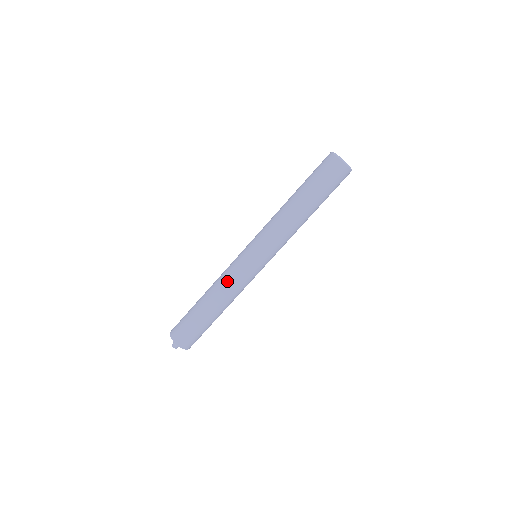
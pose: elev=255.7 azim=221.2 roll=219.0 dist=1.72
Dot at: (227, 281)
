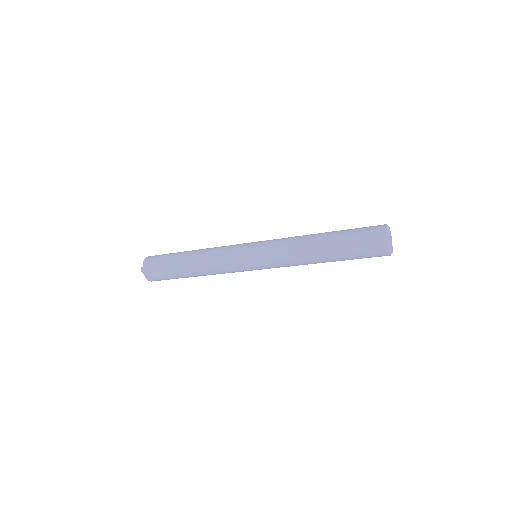
Dot at: occluded
